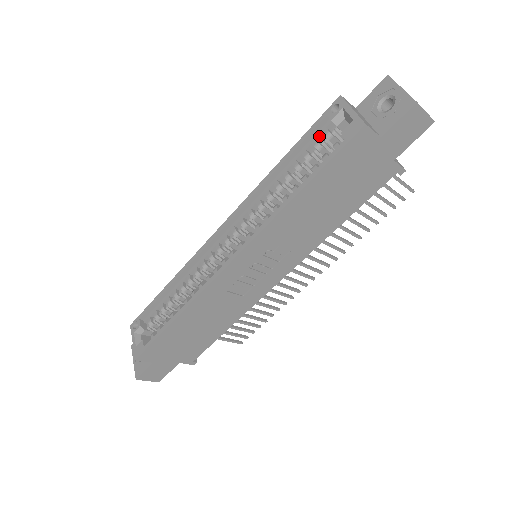
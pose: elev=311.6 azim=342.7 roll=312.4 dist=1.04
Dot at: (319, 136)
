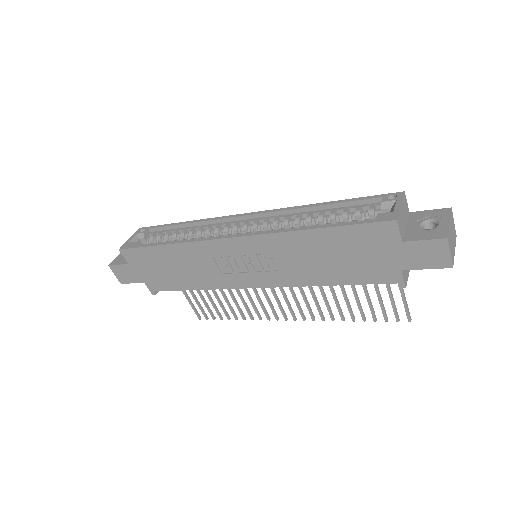
Dot at: (366, 207)
